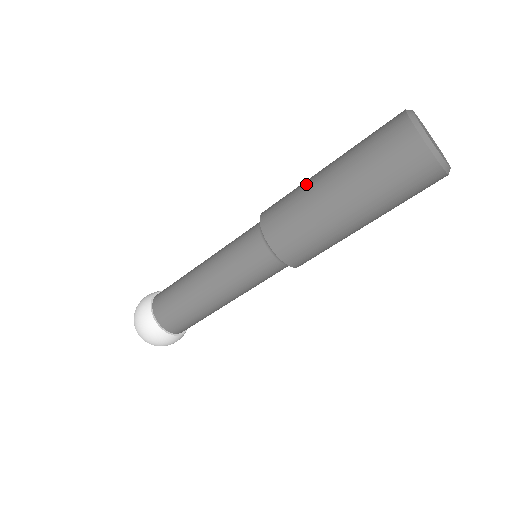
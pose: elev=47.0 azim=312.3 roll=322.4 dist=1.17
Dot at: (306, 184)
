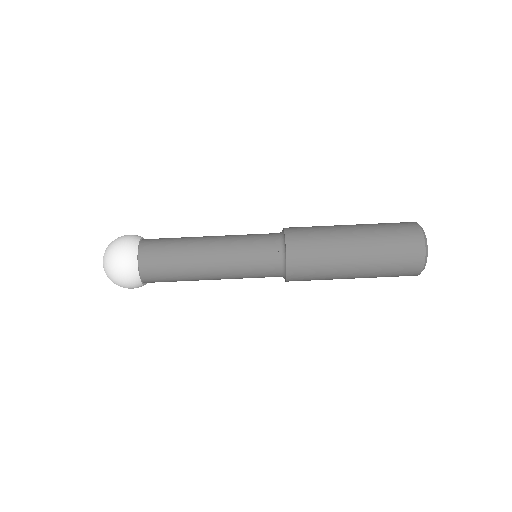
Dot at: occluded
